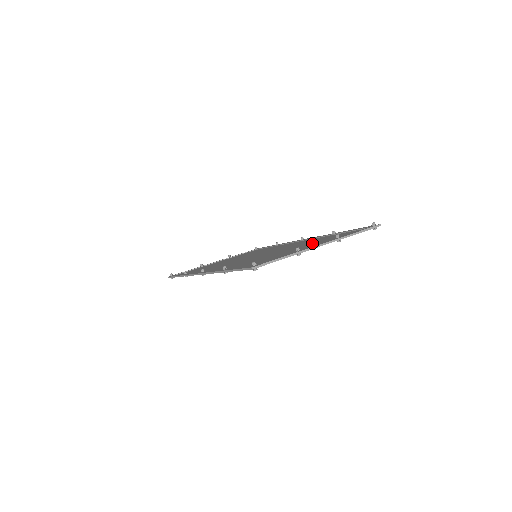
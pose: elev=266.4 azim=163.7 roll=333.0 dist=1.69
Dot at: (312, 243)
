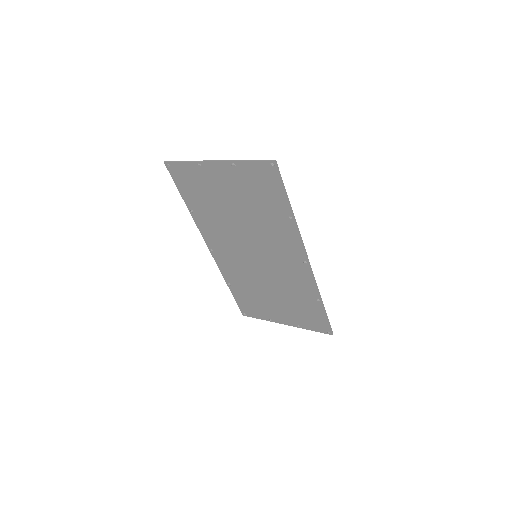
Dot at: (247, 198)
